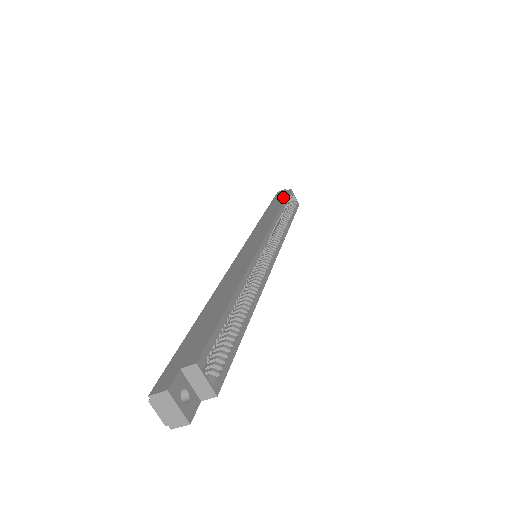
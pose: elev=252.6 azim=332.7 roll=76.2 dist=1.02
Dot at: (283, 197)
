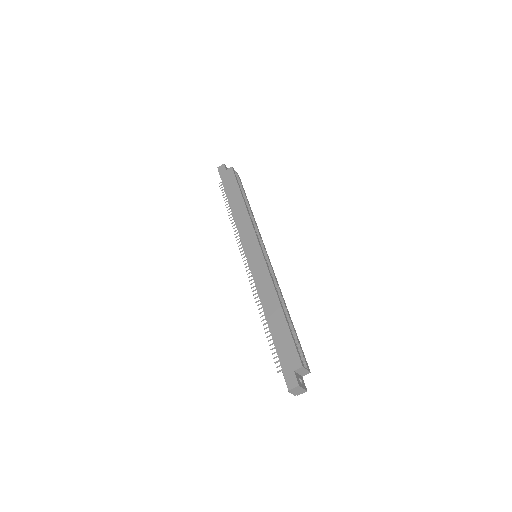
Dot at: (233, 181)
